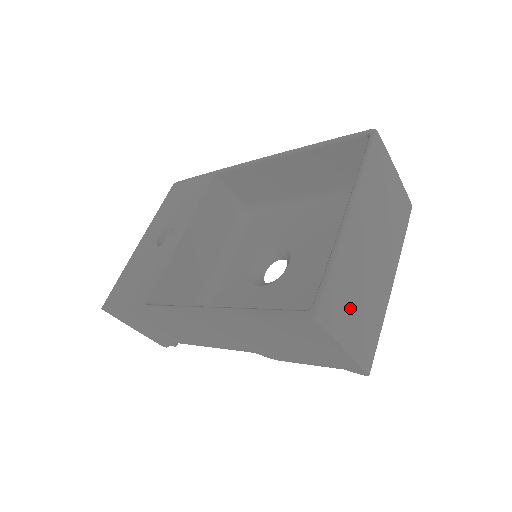
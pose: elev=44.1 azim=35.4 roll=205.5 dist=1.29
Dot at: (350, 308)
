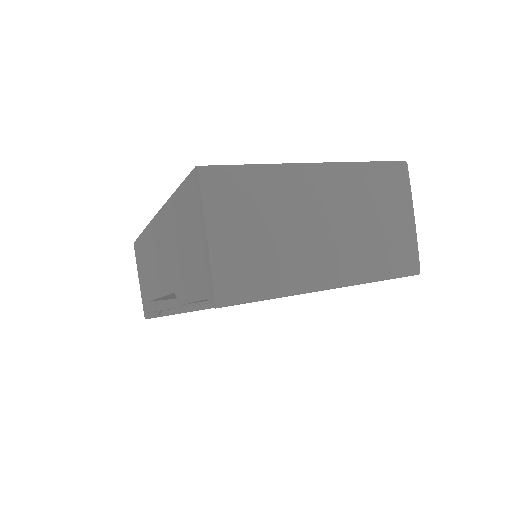
Dot at: (245, 215)
